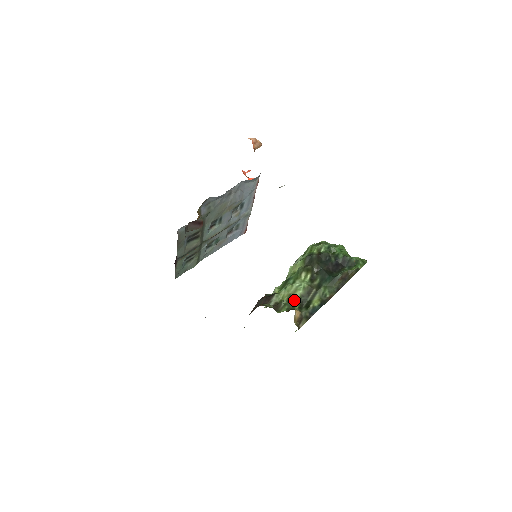
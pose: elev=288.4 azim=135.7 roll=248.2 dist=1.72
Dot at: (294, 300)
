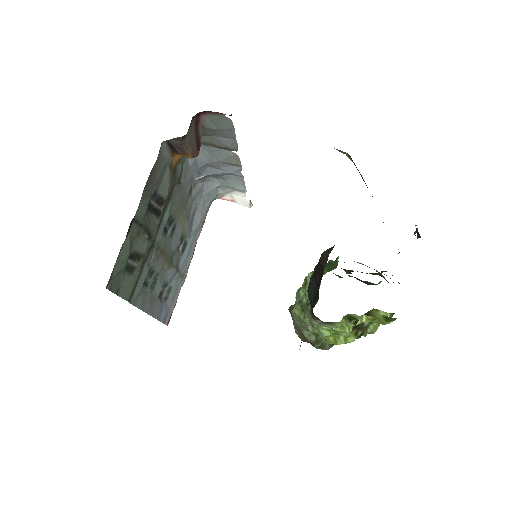
Dot at: occluded
